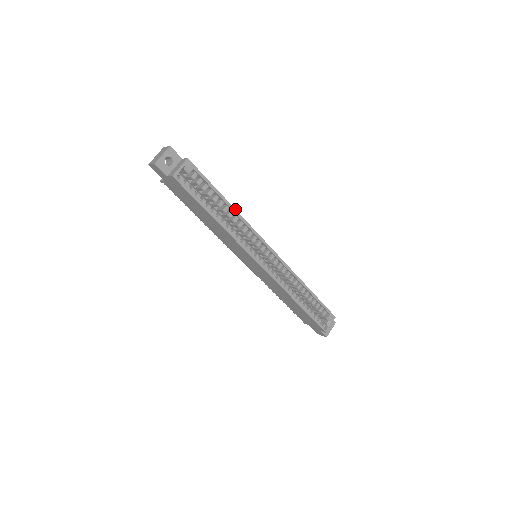
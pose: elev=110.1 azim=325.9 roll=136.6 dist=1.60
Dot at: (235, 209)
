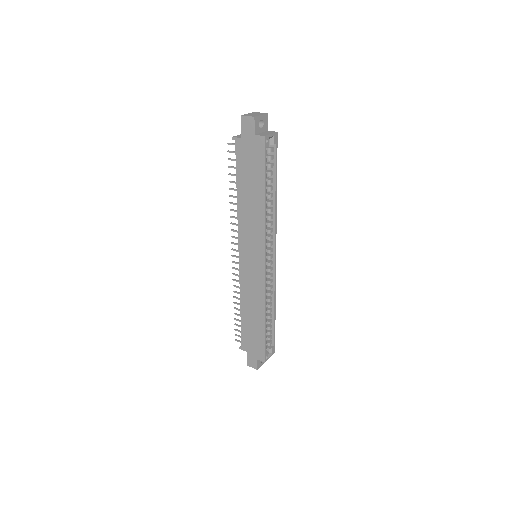
Dot at: occluded
